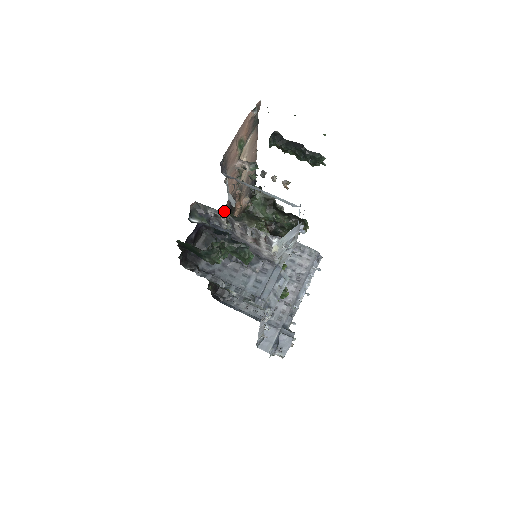
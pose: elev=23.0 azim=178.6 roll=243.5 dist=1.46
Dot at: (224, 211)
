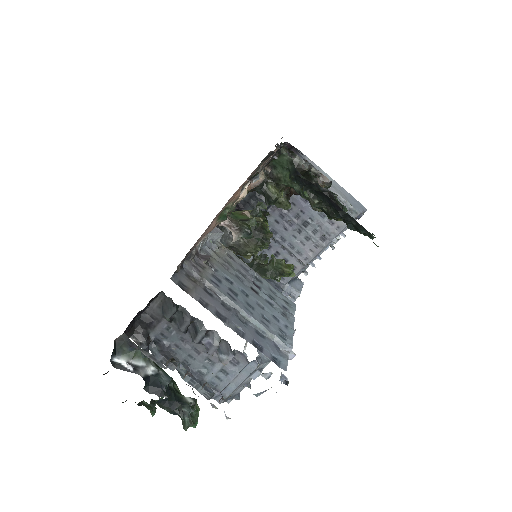
Dot at: occluded
